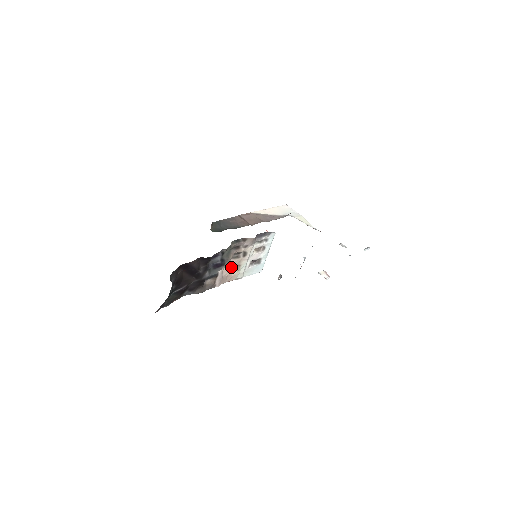
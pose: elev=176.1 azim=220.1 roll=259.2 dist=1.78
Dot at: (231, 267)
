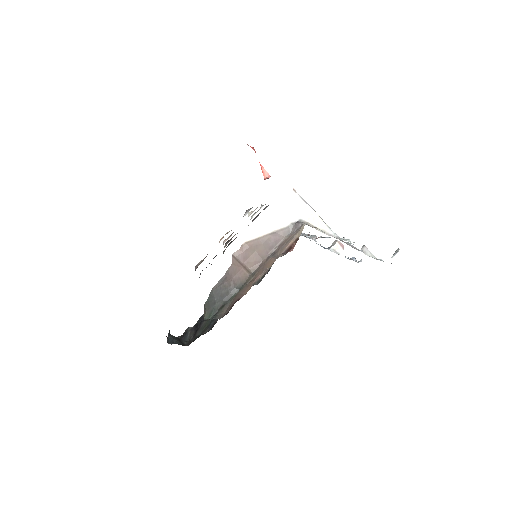
Dot at: occluded
